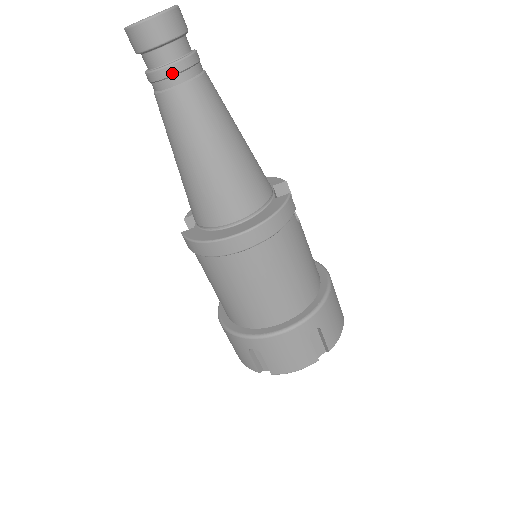
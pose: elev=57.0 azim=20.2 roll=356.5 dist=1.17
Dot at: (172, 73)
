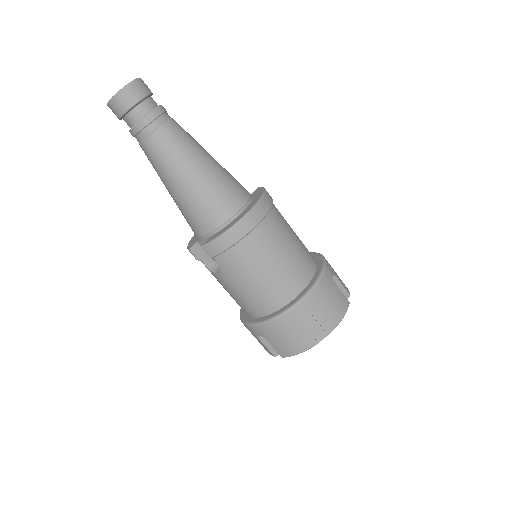
Dot at: (158, 115)
